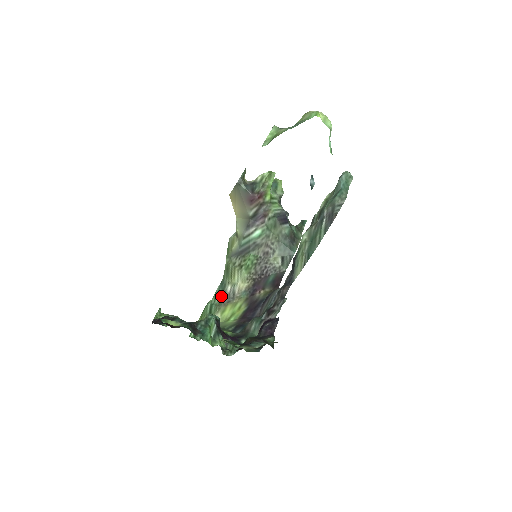
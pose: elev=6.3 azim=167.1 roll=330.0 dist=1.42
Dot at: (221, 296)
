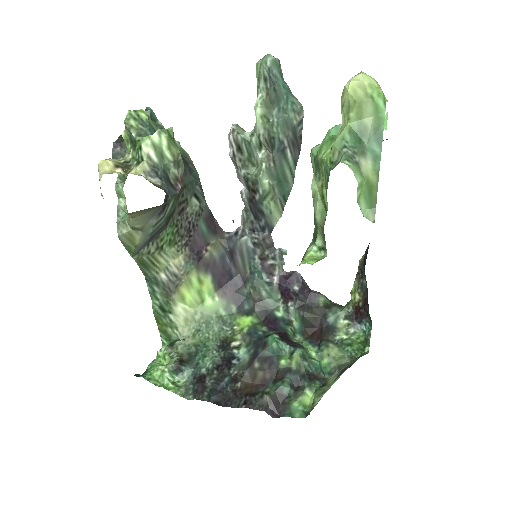
Dot at: (162, 290)
